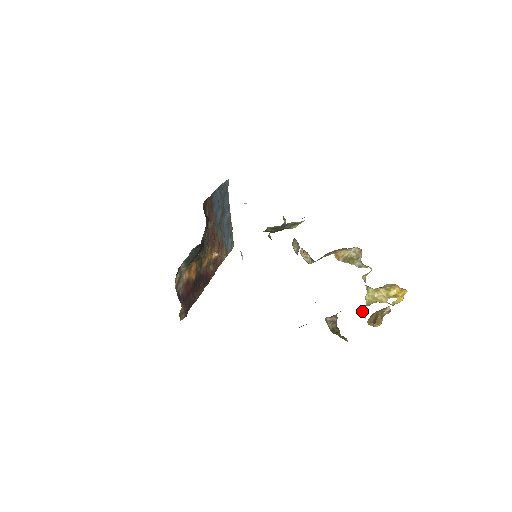
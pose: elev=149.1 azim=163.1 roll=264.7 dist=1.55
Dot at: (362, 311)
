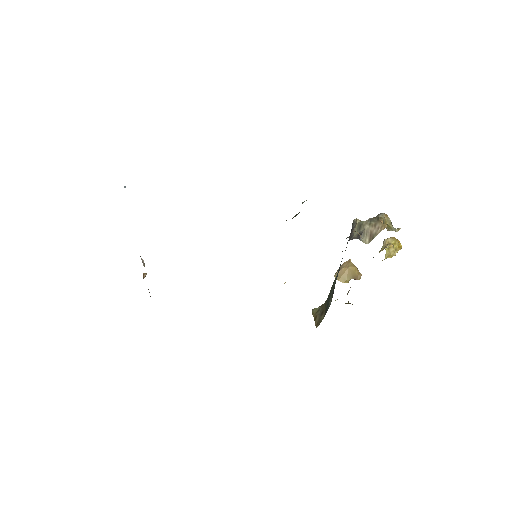
Dot at: occluded
